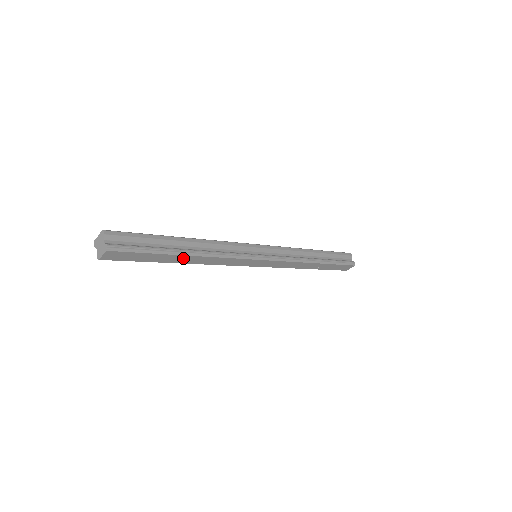
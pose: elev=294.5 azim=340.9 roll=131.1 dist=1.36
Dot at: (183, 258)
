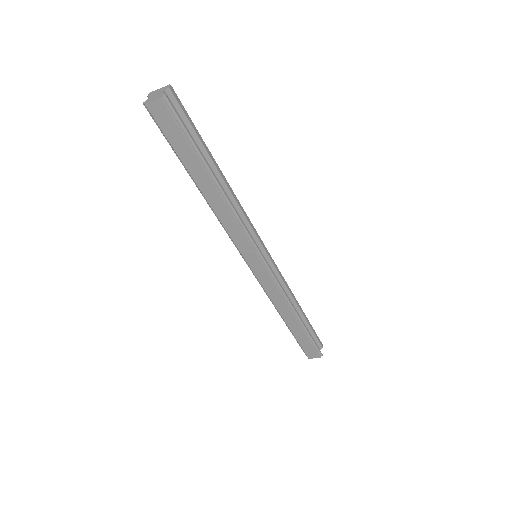
Dot at: (207, 183)
